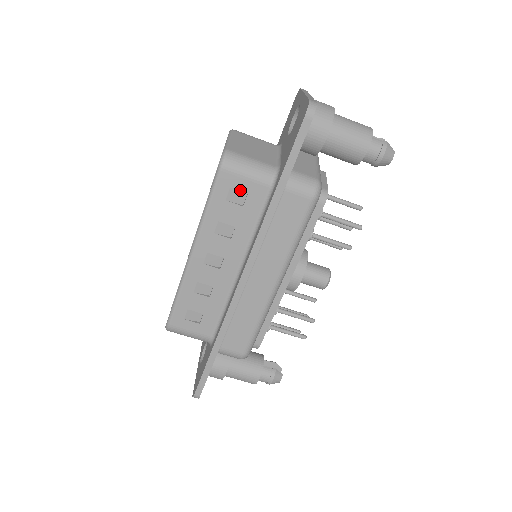
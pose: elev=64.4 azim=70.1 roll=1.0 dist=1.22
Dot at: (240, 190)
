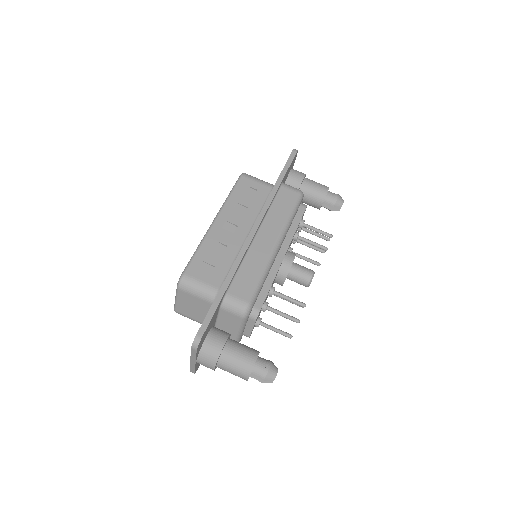
Dot at: (253, 188)
